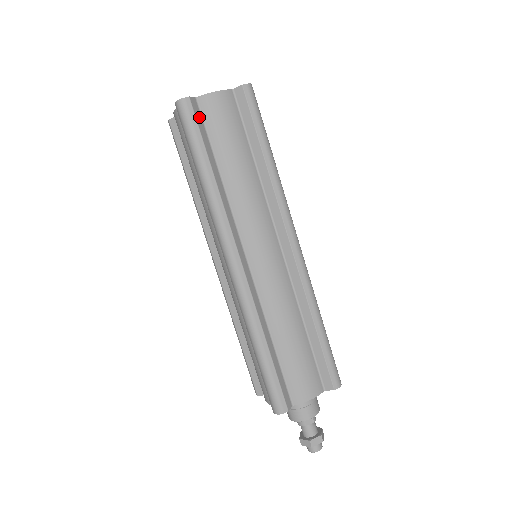
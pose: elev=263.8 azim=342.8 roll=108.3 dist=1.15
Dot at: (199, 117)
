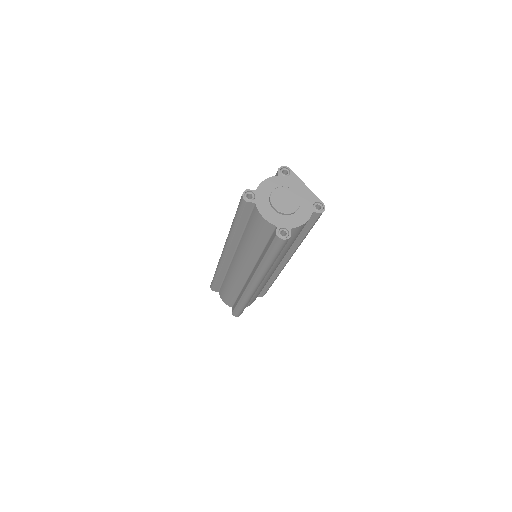
Dot at: occluded
